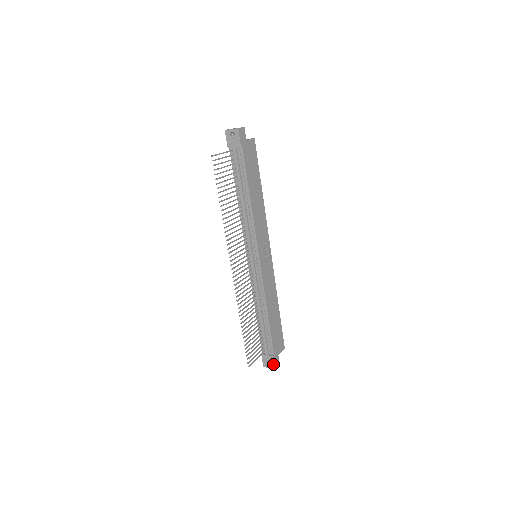
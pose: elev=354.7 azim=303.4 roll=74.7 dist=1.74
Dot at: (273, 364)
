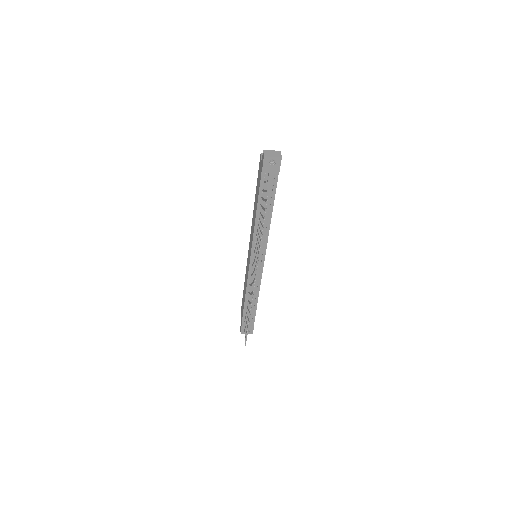
Dot at: (252, 331)
